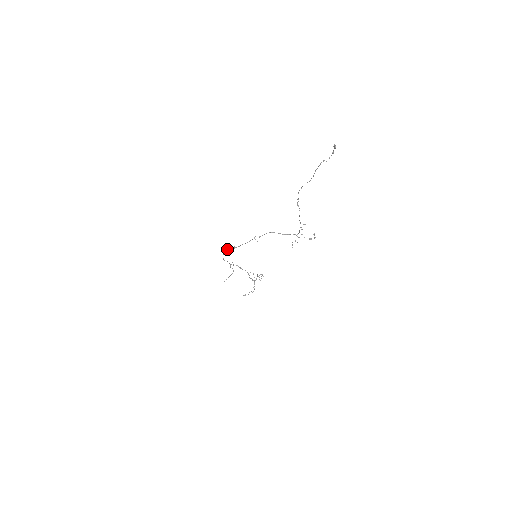
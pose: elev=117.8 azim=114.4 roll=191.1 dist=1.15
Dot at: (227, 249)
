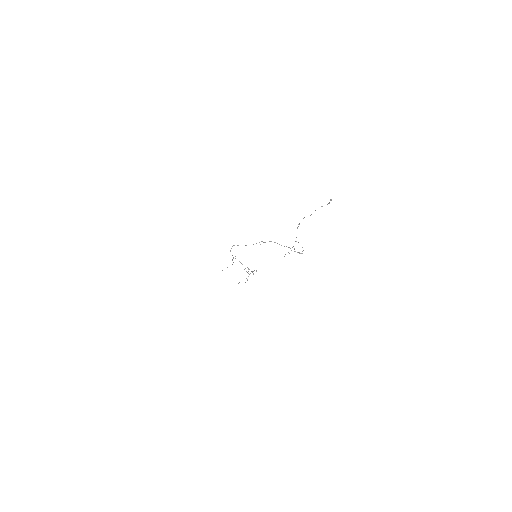
Dot at: occluded
